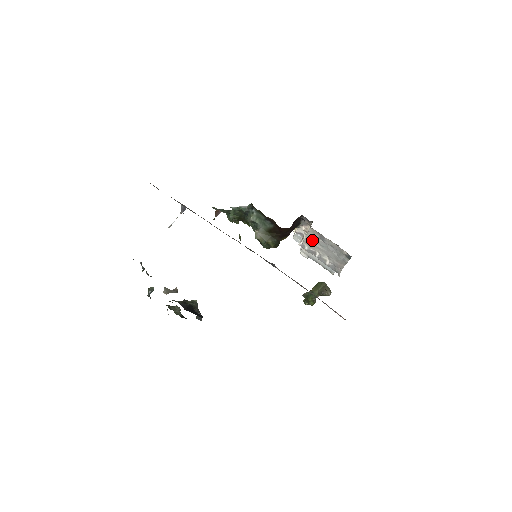
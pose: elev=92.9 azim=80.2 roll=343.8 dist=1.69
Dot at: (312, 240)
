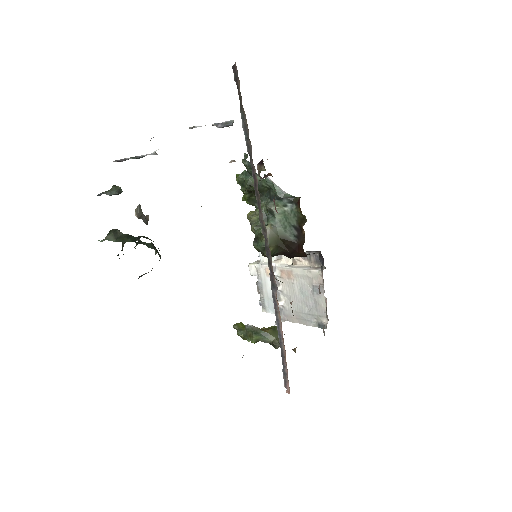
Dot at: (297, 277)
